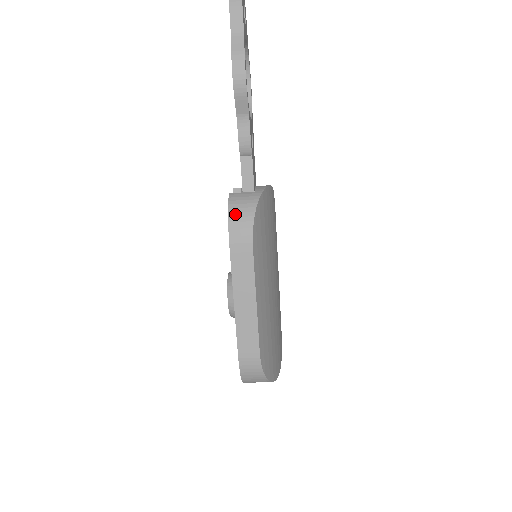
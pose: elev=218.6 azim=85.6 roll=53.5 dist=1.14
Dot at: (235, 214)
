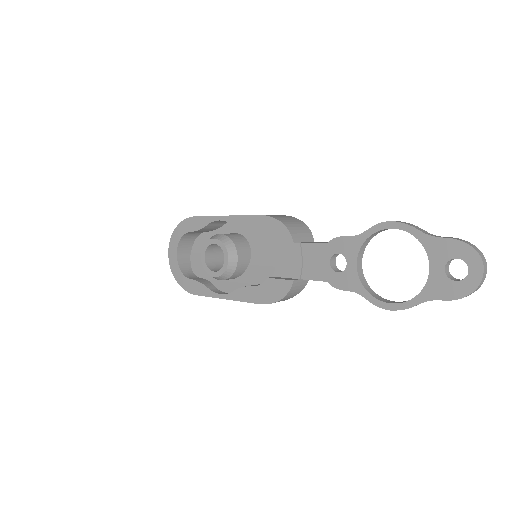
Dot at: occluded
